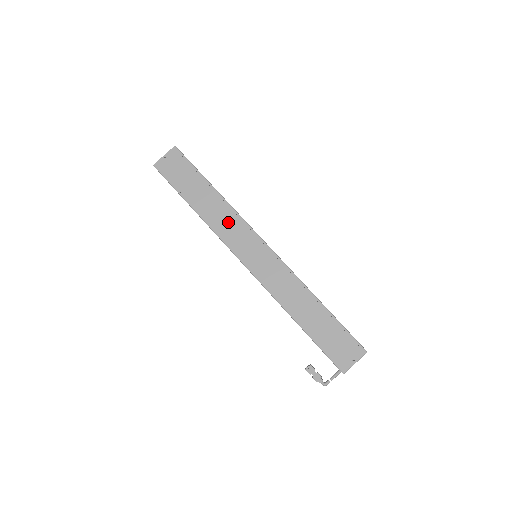
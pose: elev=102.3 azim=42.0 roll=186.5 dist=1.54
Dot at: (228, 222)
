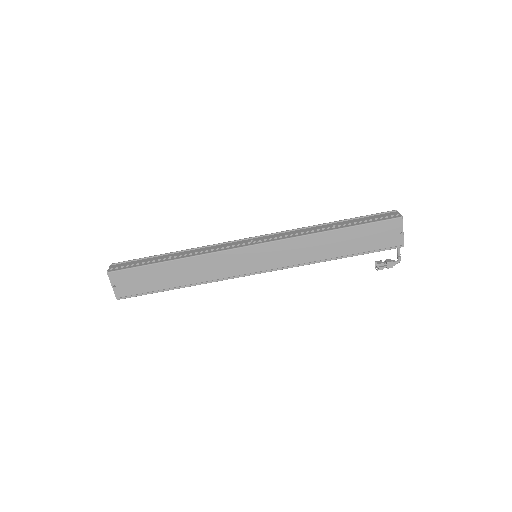
Dot at: (211, 266)
